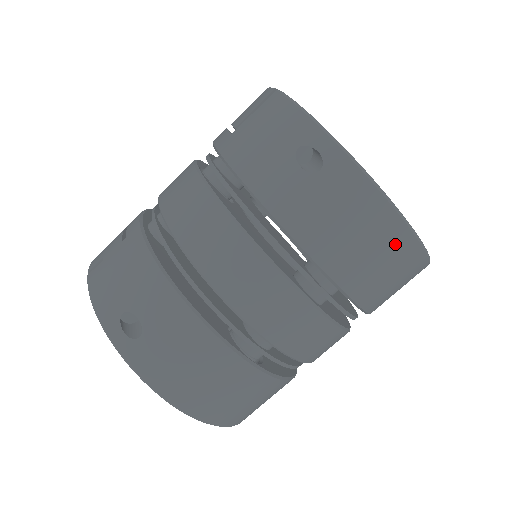
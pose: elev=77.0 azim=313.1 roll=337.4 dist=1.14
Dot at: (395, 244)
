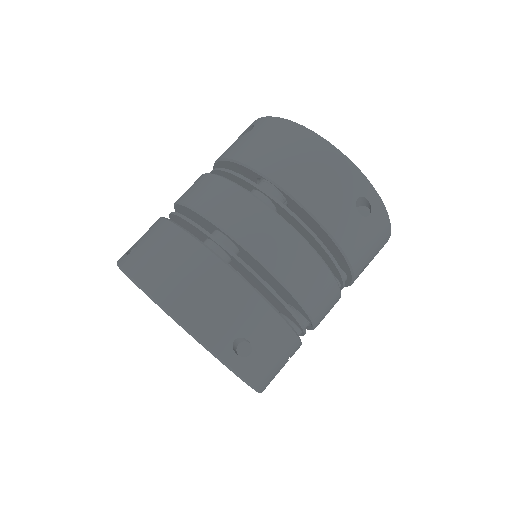
Dot at: (307, 145)
